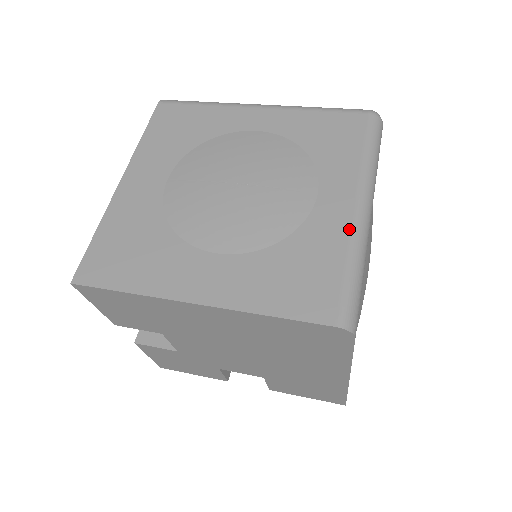
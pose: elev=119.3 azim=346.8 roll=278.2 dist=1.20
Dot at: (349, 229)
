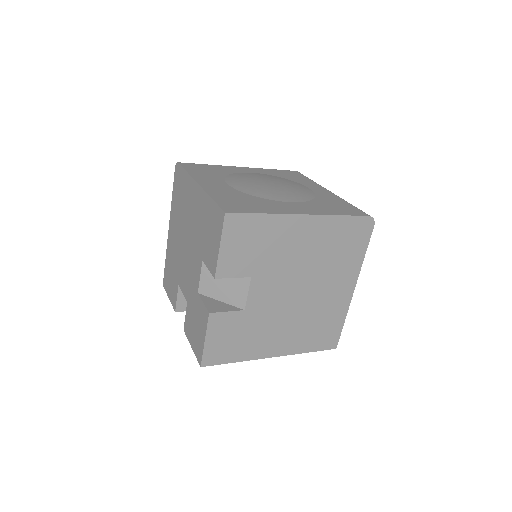
Dot at: occluded
